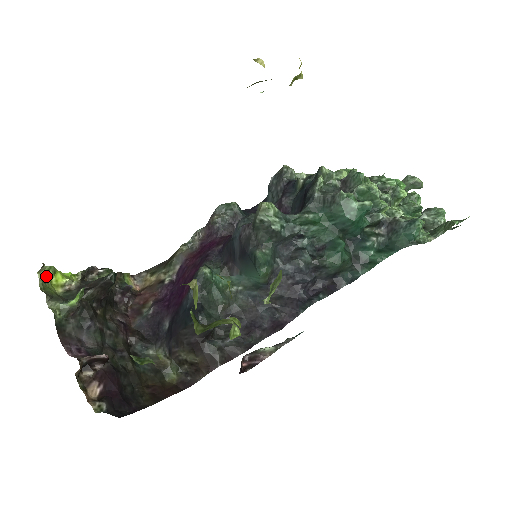
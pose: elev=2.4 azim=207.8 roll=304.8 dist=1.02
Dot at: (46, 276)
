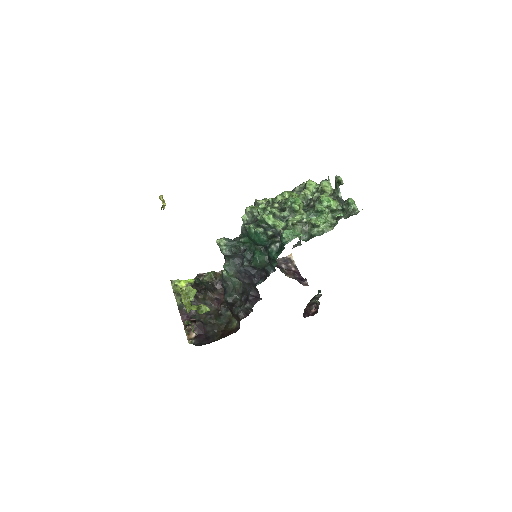
Dot at: (175, 285)
